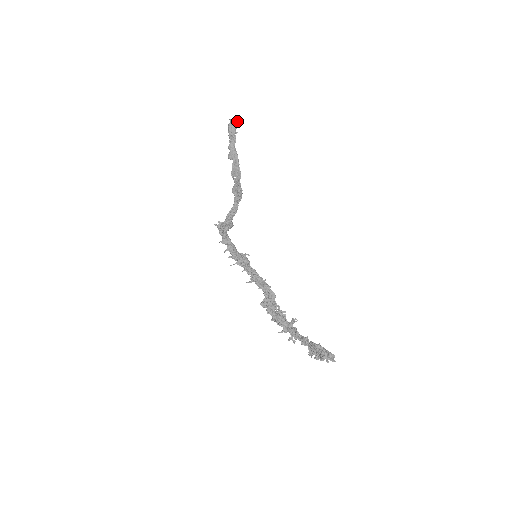
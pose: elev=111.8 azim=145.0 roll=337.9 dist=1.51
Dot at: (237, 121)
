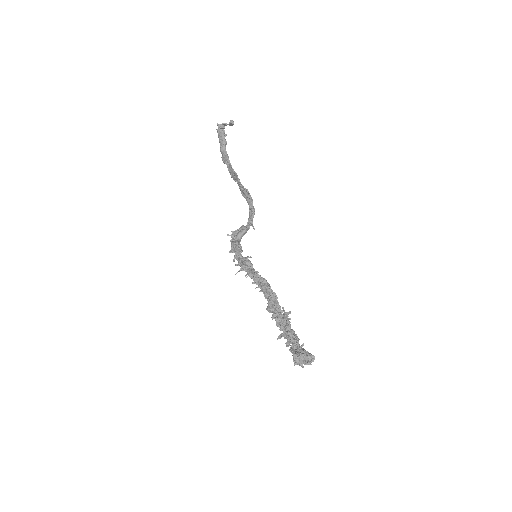
Dot at: (224, 123)
